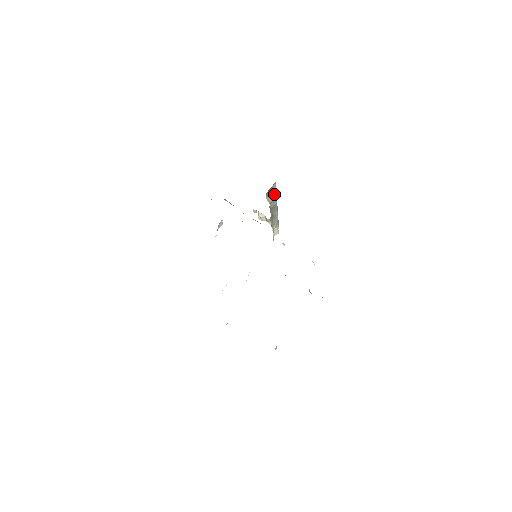
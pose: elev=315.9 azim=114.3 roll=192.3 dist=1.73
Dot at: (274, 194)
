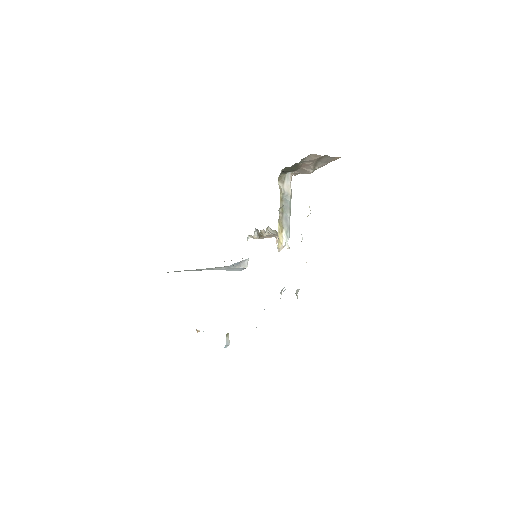
Dot at: (288, 187)
